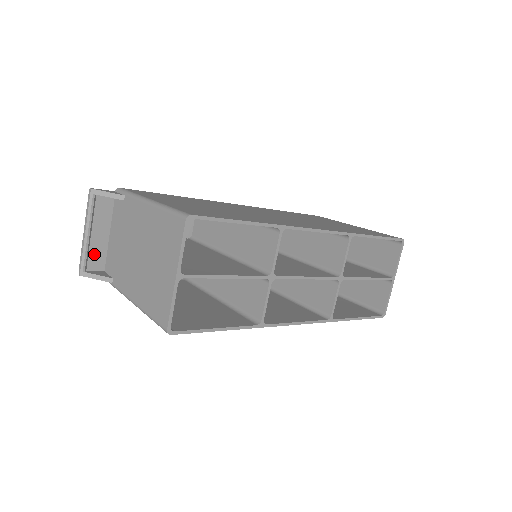
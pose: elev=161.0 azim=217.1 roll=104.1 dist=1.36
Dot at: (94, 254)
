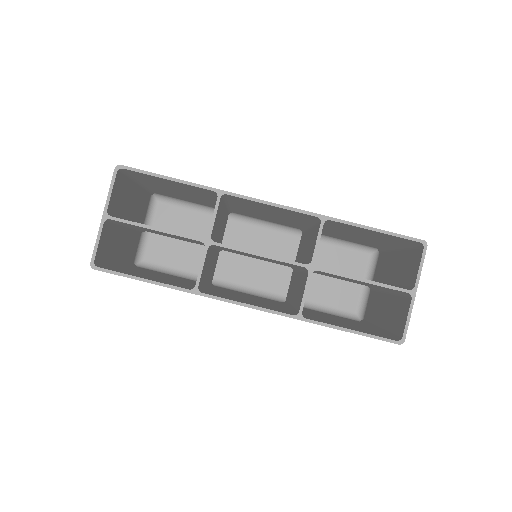
Dot at: occluded
